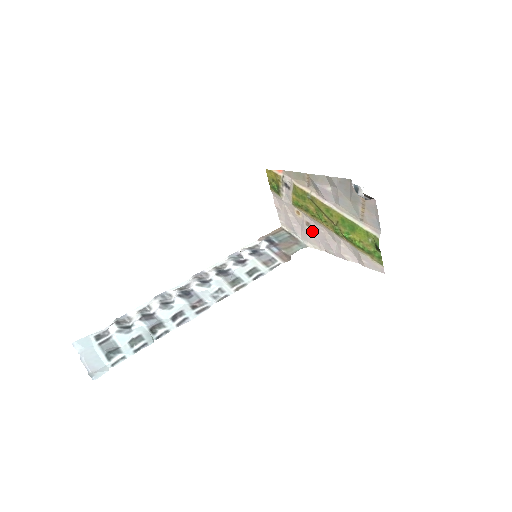
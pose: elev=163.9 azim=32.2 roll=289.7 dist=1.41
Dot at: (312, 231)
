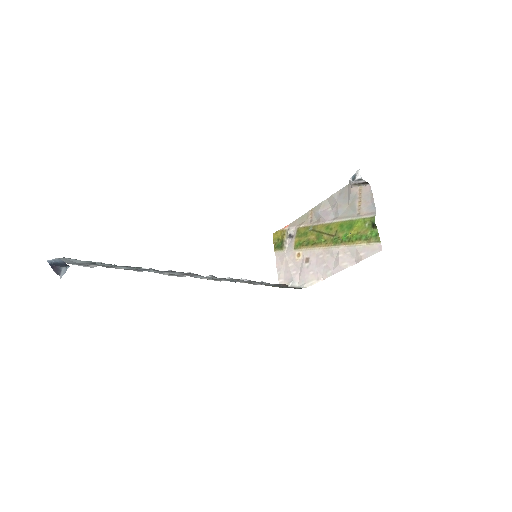
Dot at: (311, 265)
